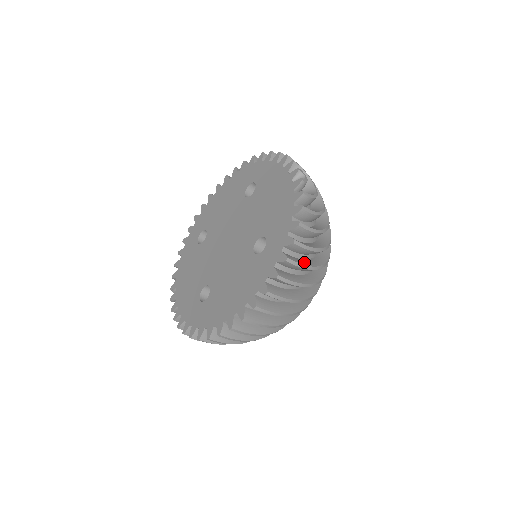
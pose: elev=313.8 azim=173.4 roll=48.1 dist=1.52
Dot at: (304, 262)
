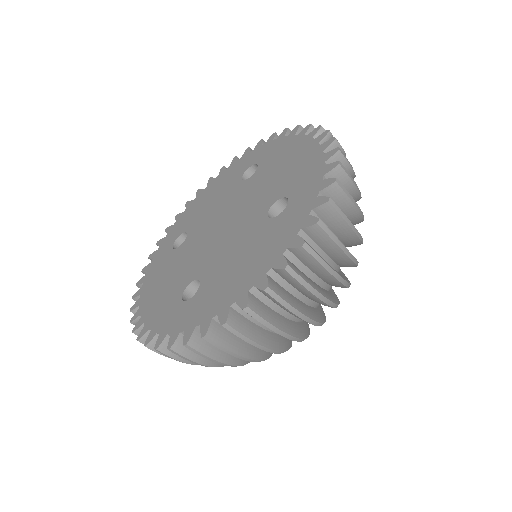
Dot at: occluded
